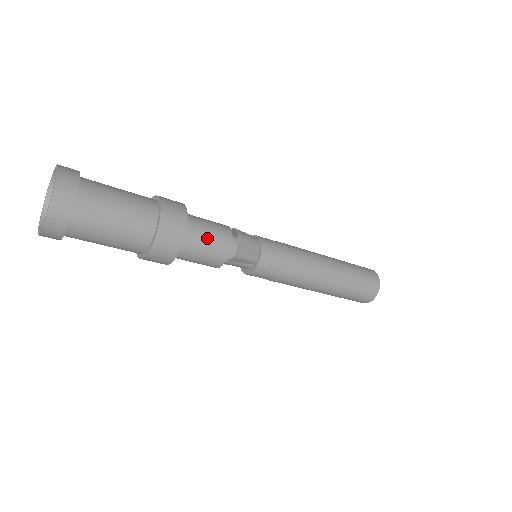
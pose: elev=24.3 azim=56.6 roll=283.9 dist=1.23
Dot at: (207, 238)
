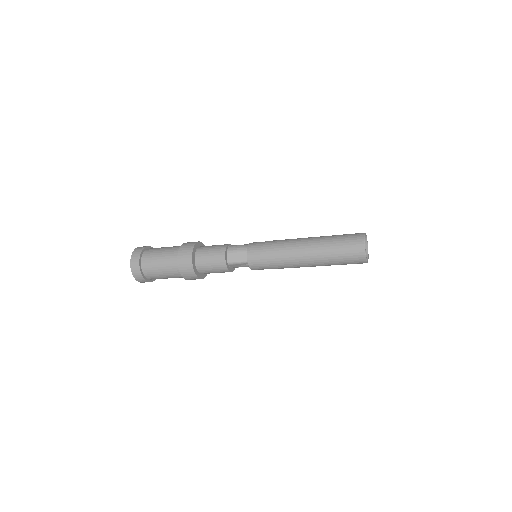
Dot at: (209, 259)
